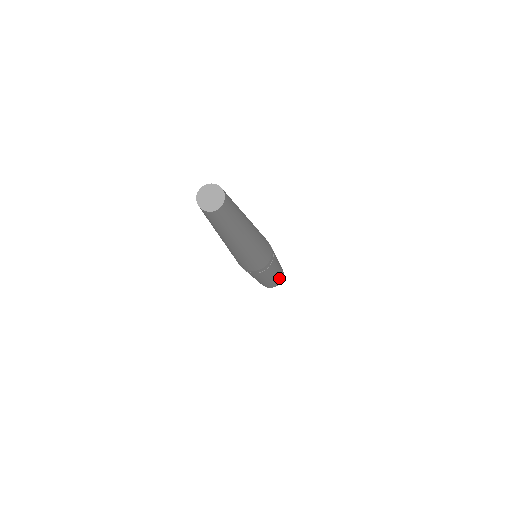
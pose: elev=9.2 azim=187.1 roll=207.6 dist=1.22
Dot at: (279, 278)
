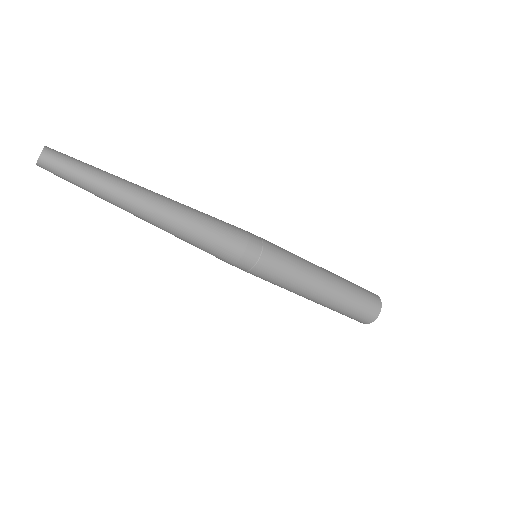
Dot at: (354, 286)
